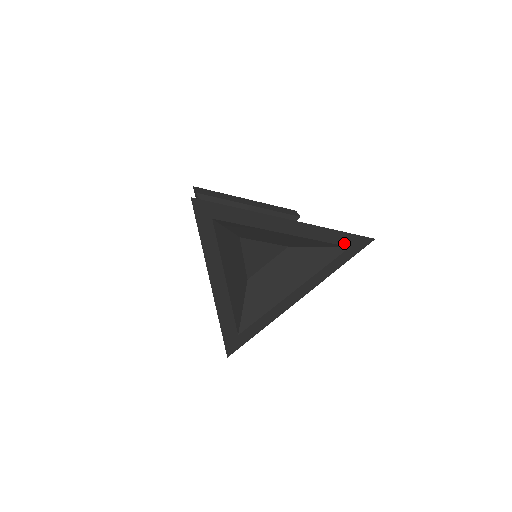
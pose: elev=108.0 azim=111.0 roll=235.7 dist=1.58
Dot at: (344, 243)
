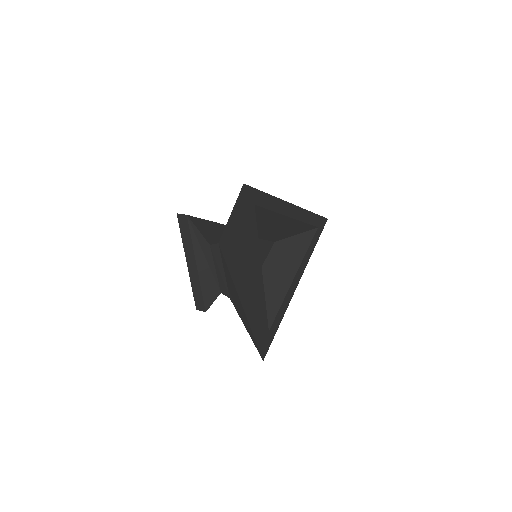
Dot at: (315, 224)
